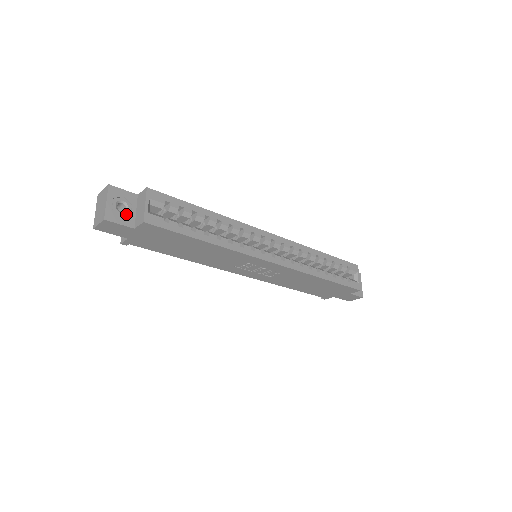
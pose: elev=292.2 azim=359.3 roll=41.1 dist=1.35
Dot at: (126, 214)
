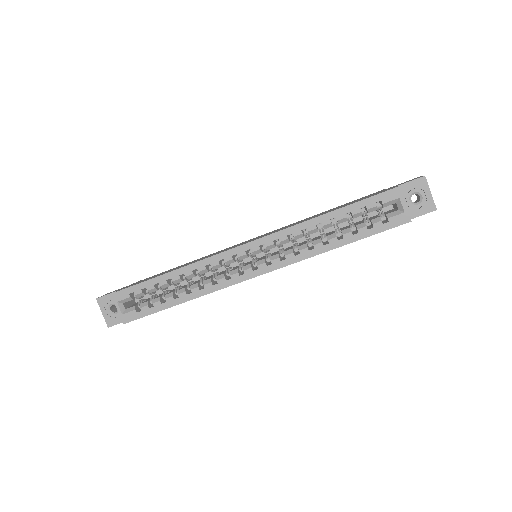
Dot at: occluded
